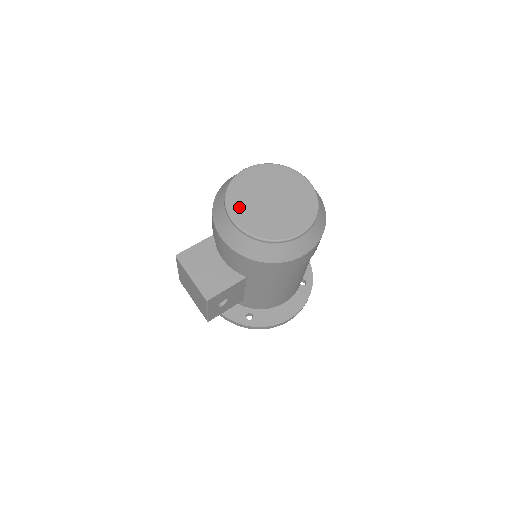
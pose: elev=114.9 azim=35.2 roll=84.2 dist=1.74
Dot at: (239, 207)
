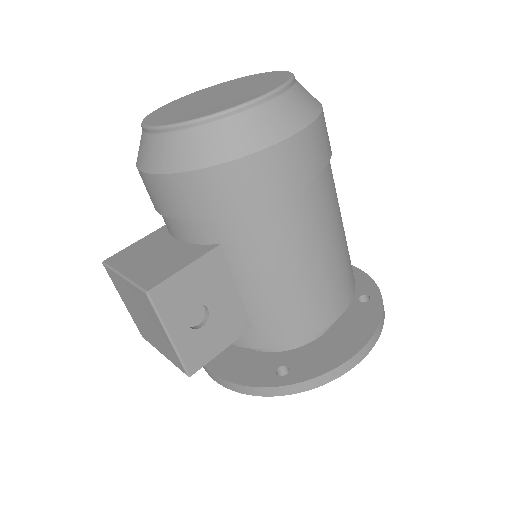
Dot at: (162, 117)
